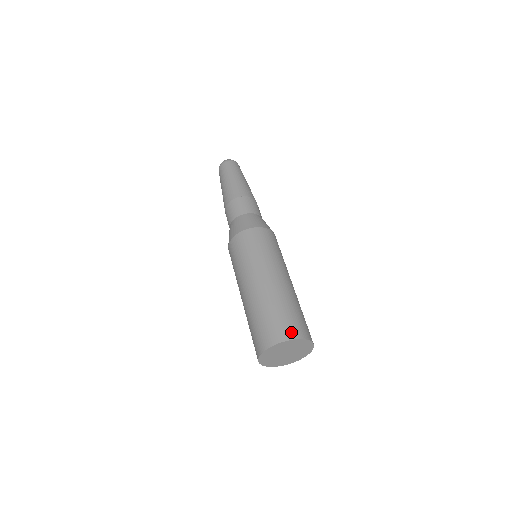
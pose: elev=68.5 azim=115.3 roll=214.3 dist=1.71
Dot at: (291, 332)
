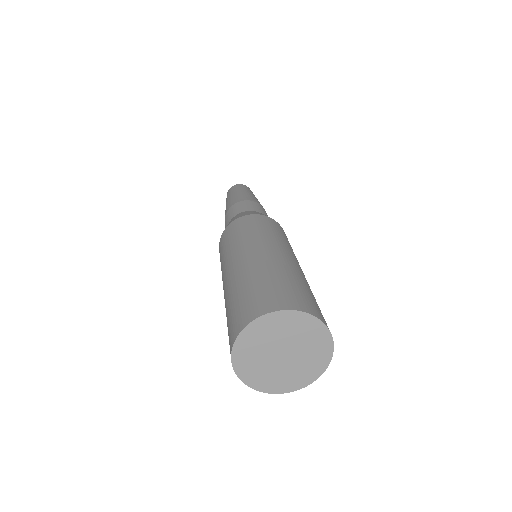
Dot at: (321, 315)
